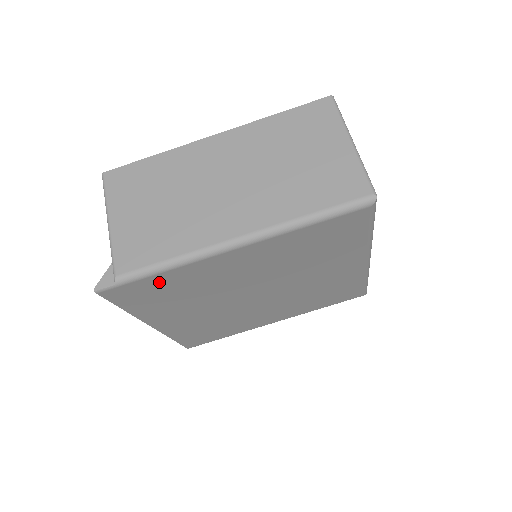
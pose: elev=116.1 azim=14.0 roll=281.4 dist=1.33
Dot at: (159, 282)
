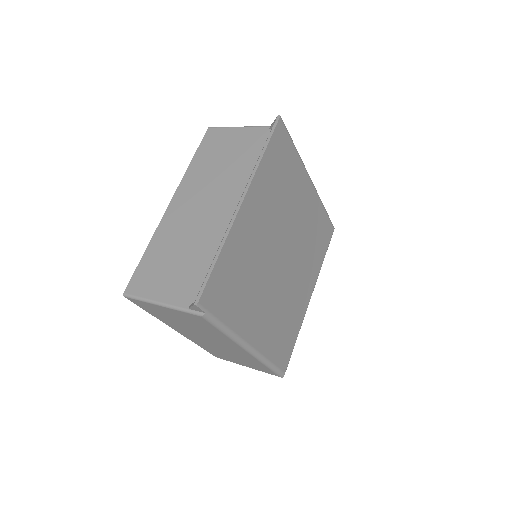
Dot at: (290, 157)
